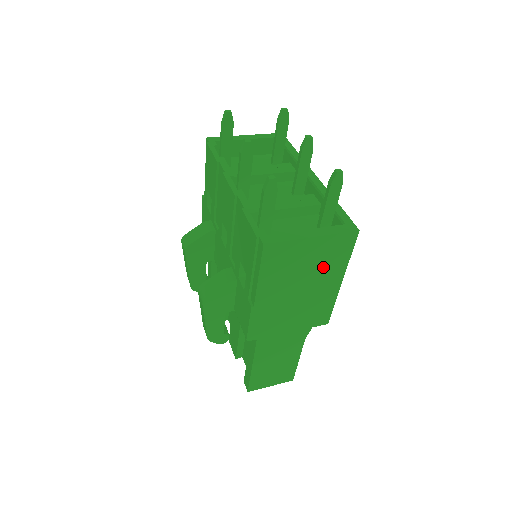
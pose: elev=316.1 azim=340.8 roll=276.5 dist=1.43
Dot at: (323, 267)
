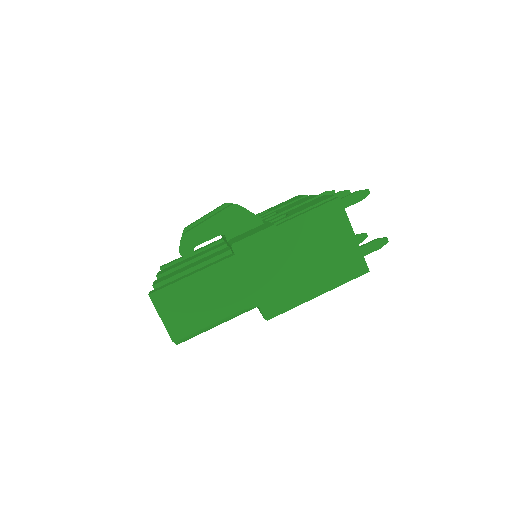
Dot at: (329, 265)
